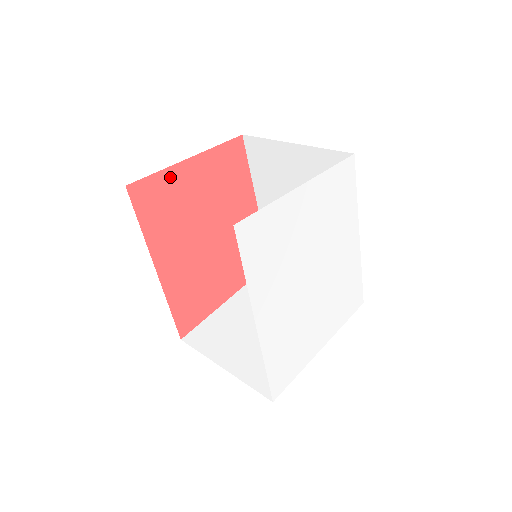
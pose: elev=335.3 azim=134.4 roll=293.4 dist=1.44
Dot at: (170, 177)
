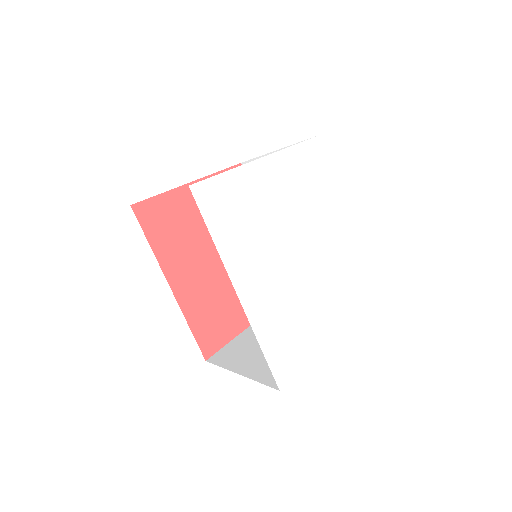
Dot at: (173, 199)
